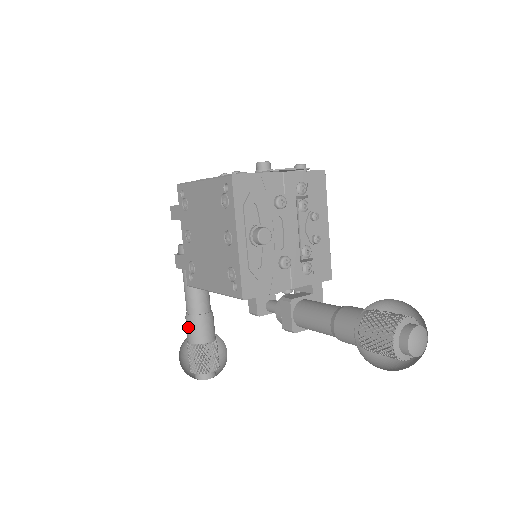
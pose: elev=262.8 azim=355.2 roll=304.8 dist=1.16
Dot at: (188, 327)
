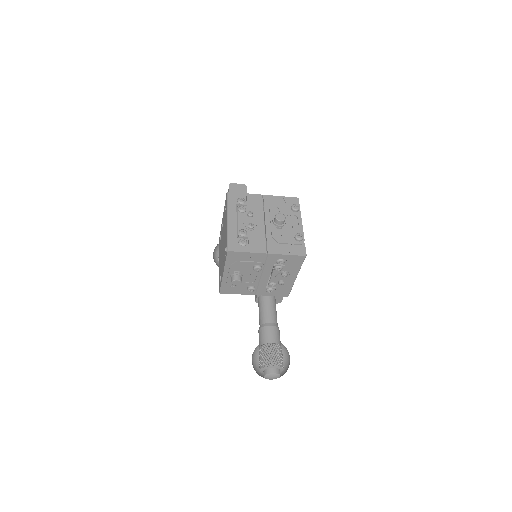
Dot at: occluded
